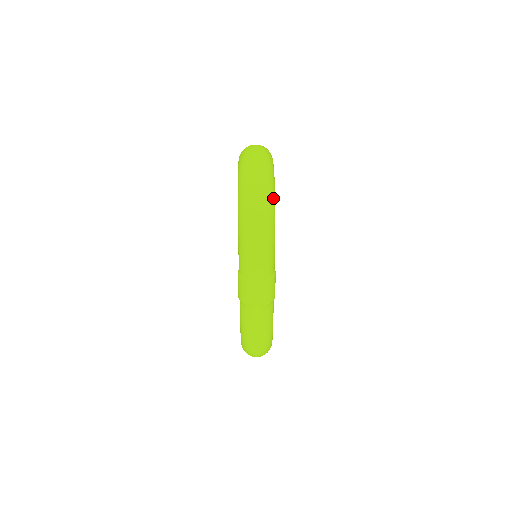
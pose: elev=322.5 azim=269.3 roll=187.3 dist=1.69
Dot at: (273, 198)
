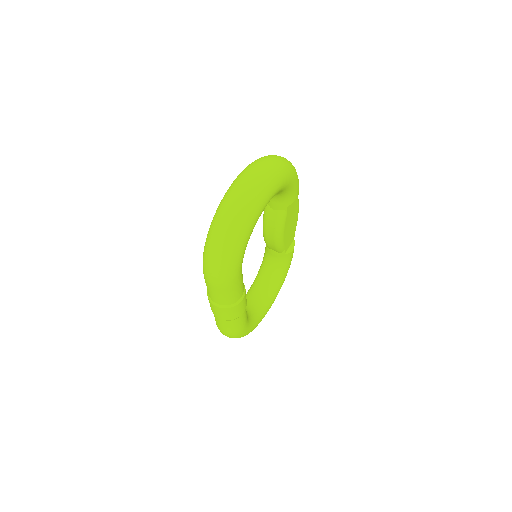
Dot at: (238, 249)
